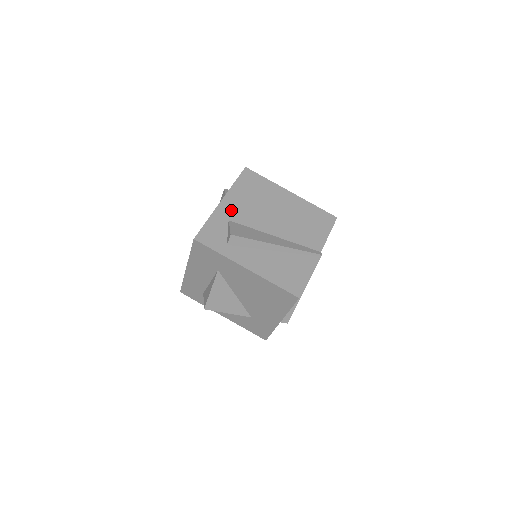
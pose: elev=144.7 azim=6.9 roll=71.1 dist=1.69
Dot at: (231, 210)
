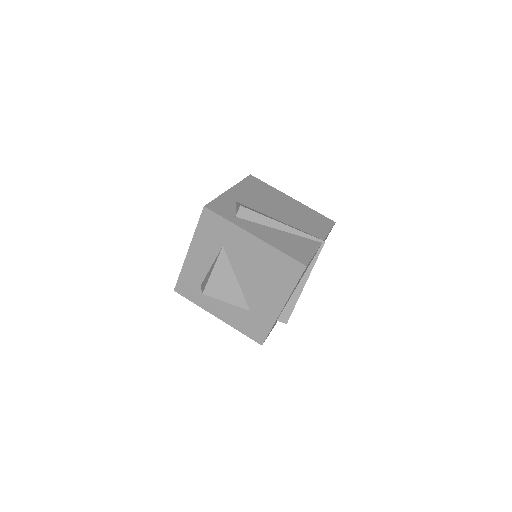
Dot at: (239, 196)
